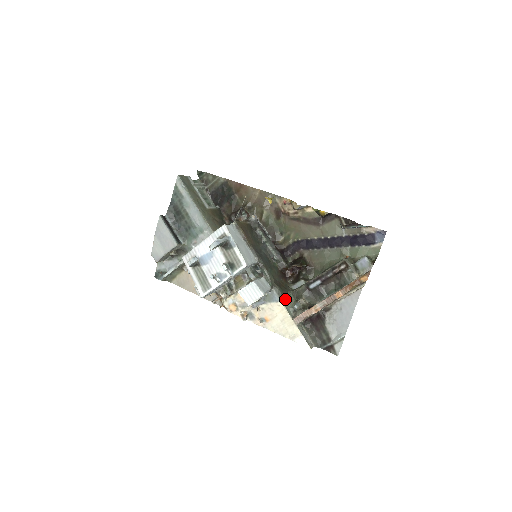
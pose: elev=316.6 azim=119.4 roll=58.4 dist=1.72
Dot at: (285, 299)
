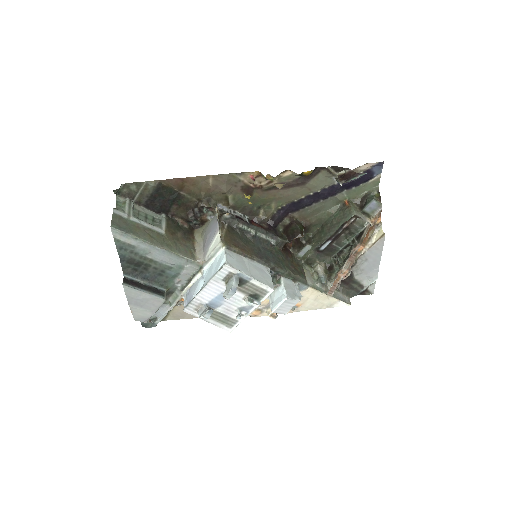
Dot at: (308, 279)
